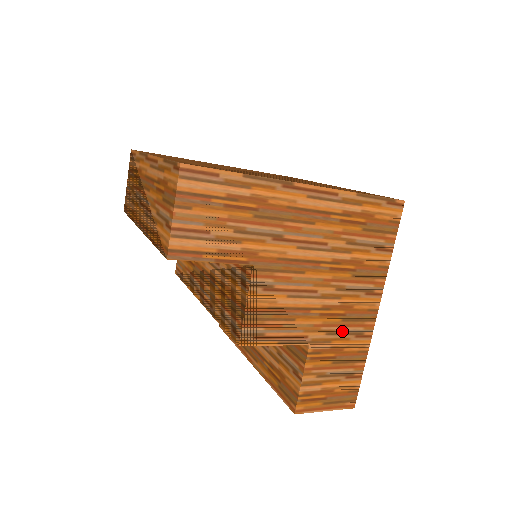
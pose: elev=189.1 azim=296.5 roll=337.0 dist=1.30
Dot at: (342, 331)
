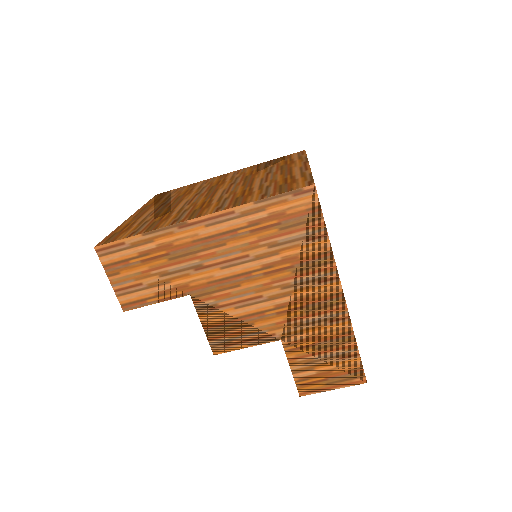
Dot at: (310, 321)
